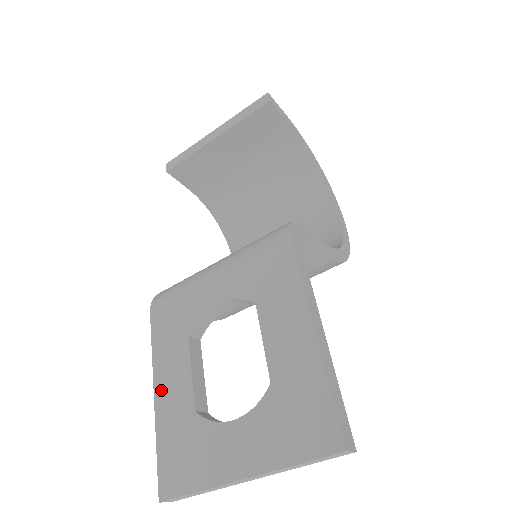
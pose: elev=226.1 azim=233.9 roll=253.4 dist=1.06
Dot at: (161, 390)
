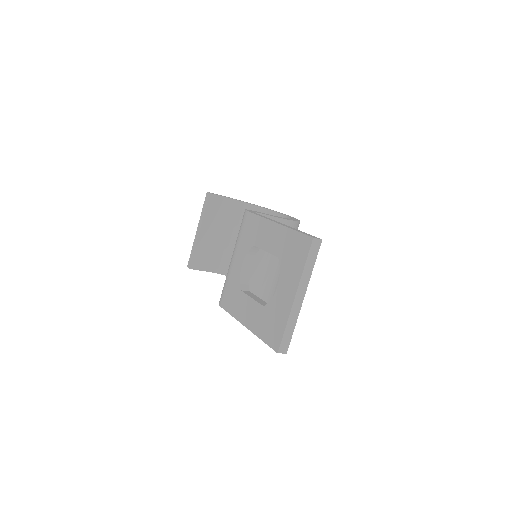
Dot at: (247, 321)
